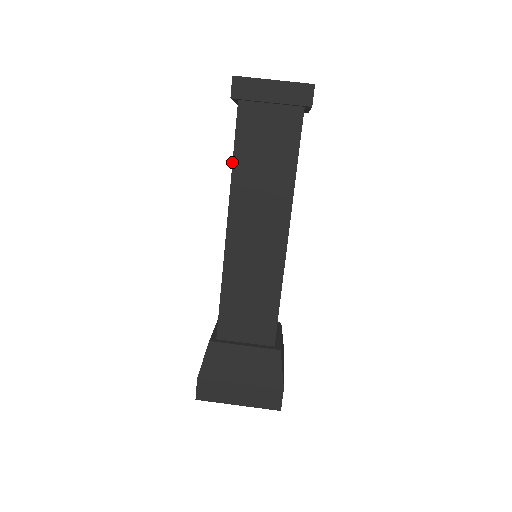
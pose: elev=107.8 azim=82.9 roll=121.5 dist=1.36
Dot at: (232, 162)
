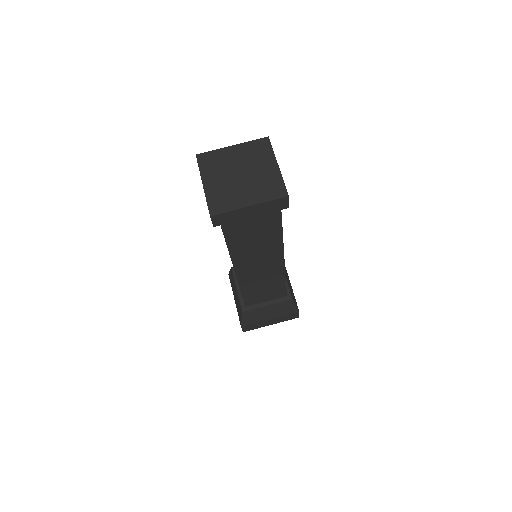
Dot at: (227, 247)
